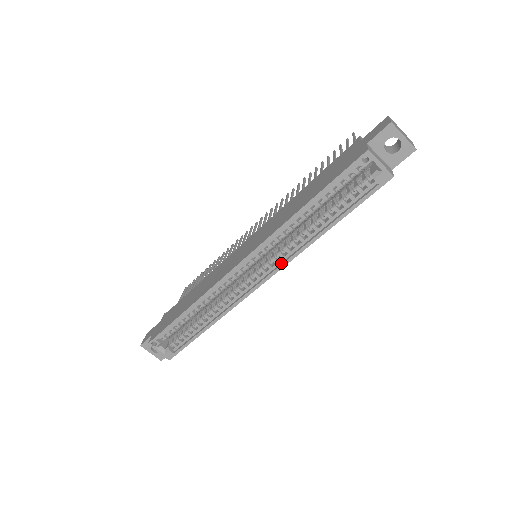
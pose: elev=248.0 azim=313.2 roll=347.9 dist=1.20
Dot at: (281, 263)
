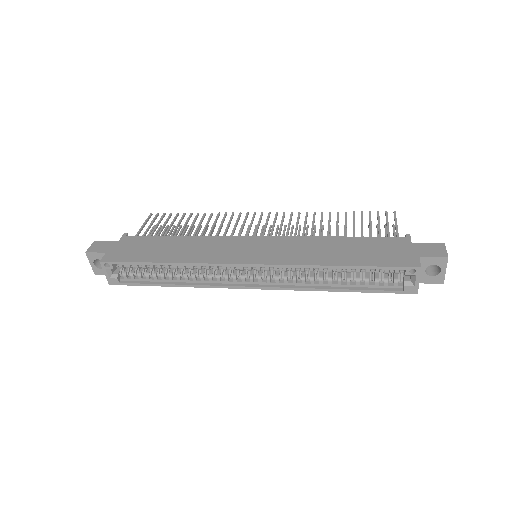
Dot at: (281, 285)
